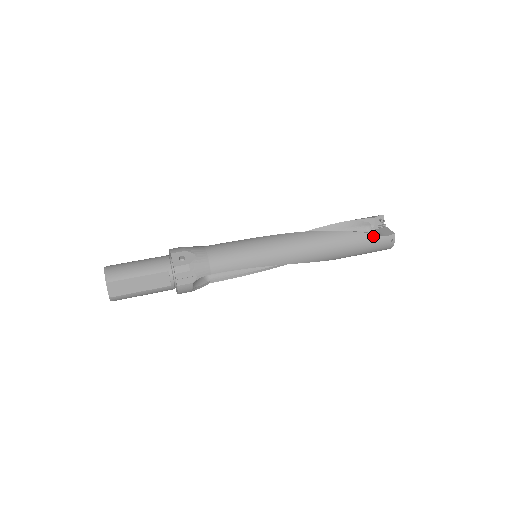
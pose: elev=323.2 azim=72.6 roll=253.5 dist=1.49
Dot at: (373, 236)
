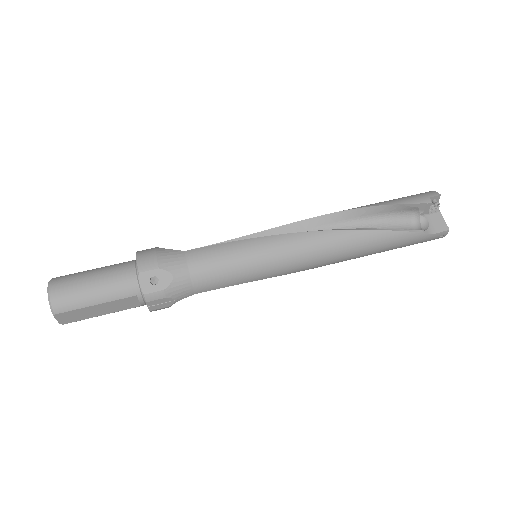
Dot at: (419, 235)
